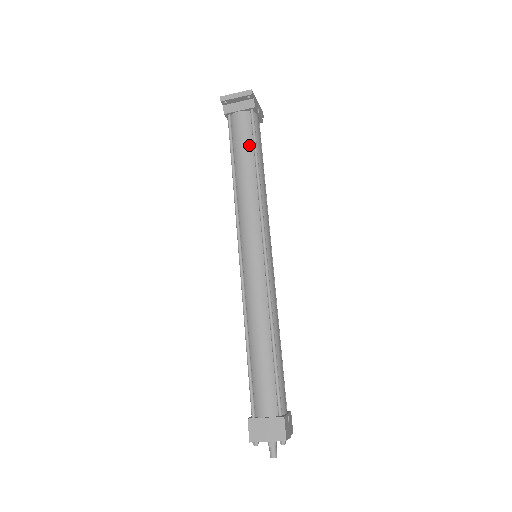
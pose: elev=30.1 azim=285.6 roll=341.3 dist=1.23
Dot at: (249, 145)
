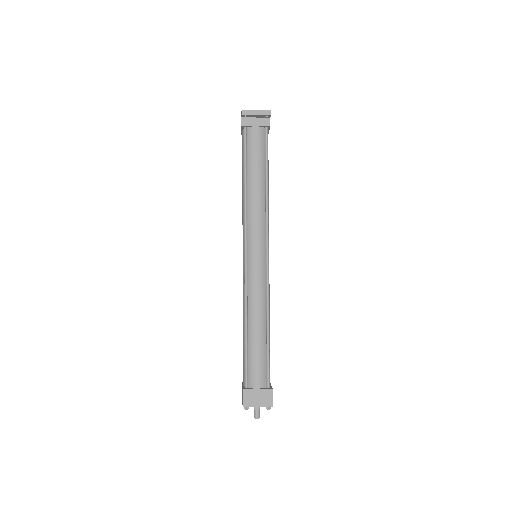
Dot at: (262, 159)
